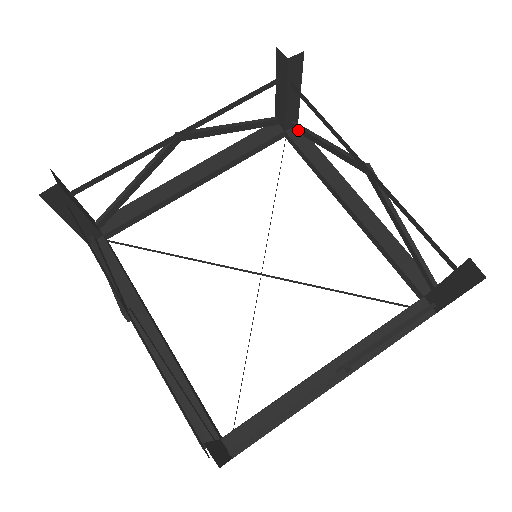
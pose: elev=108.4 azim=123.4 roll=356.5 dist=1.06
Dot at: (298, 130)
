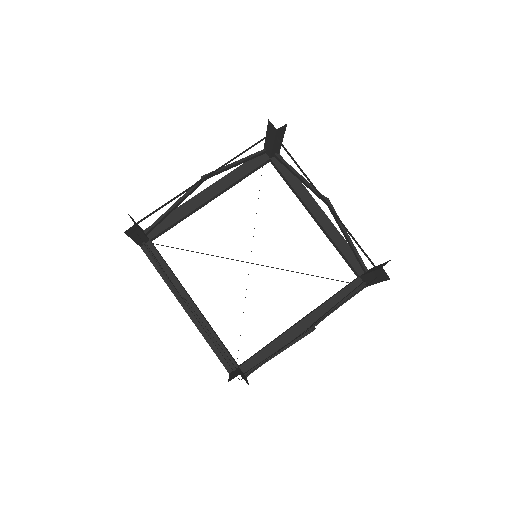
Dot at: (280, 161)
